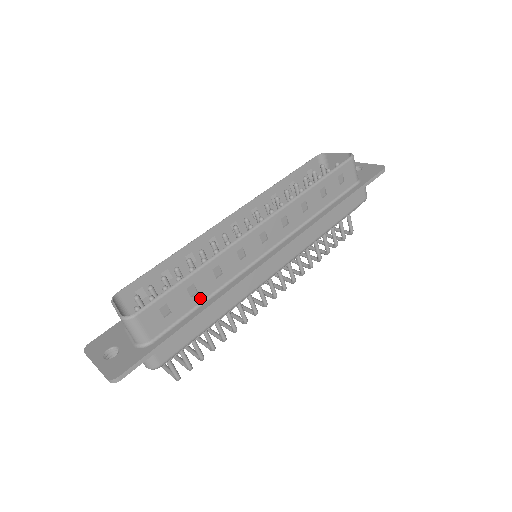
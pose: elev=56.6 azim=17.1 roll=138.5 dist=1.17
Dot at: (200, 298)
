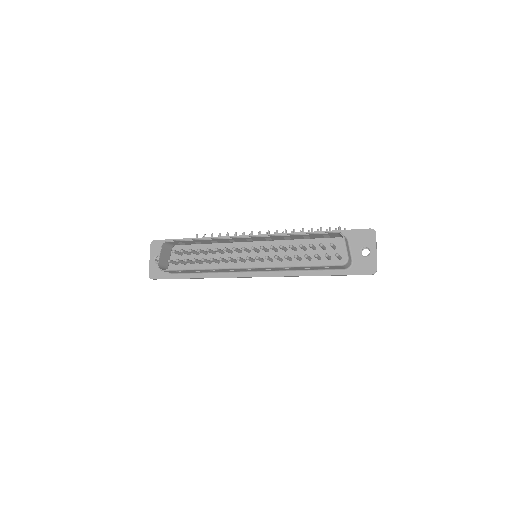
Dot at: (202, 272)
